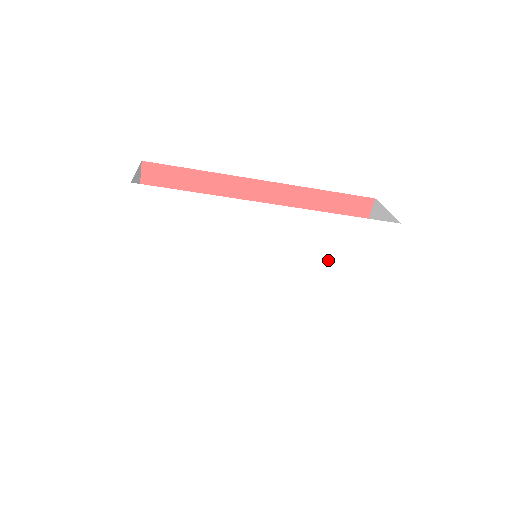
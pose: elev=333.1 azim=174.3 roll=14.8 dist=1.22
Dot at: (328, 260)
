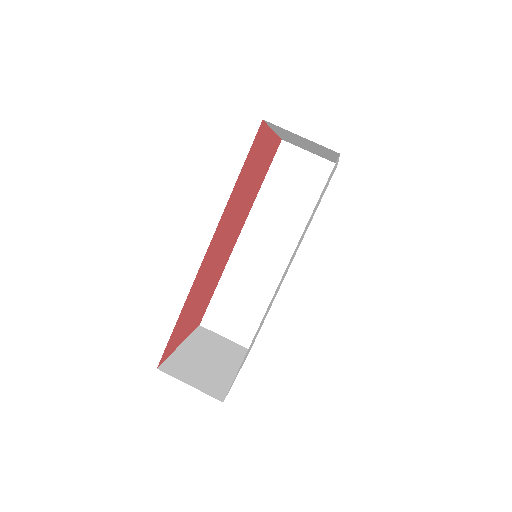
Dot at: occluded
